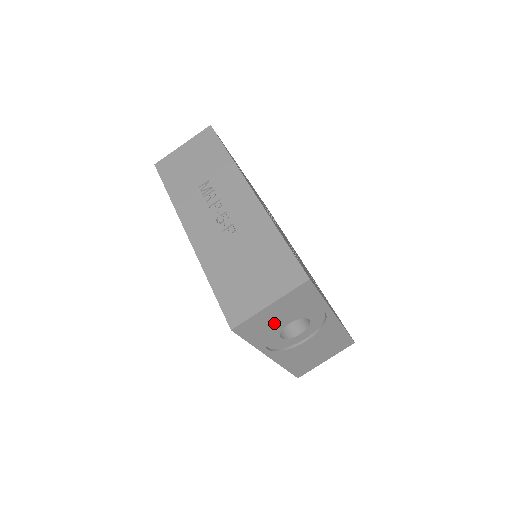
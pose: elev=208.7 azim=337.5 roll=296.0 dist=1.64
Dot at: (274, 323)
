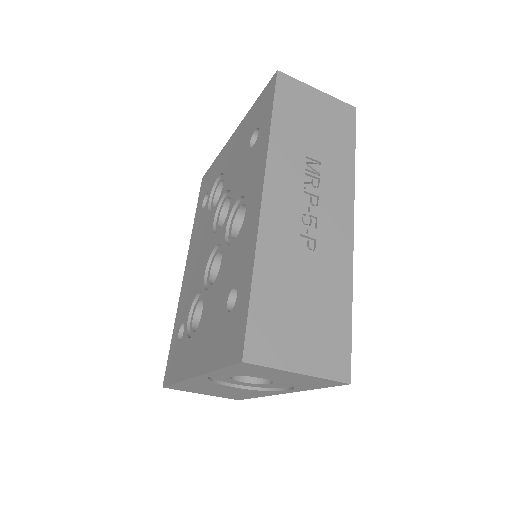
Dot at: (263, 376)
